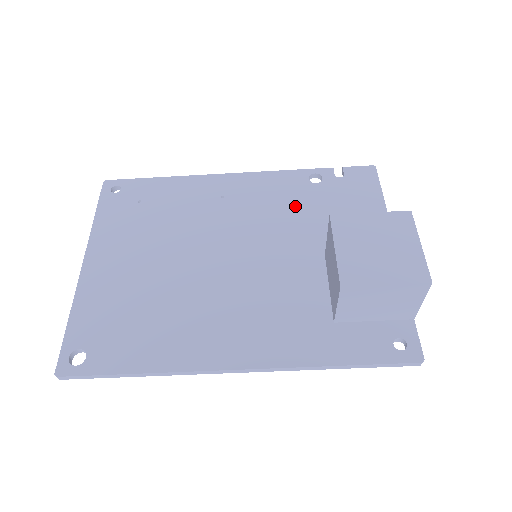
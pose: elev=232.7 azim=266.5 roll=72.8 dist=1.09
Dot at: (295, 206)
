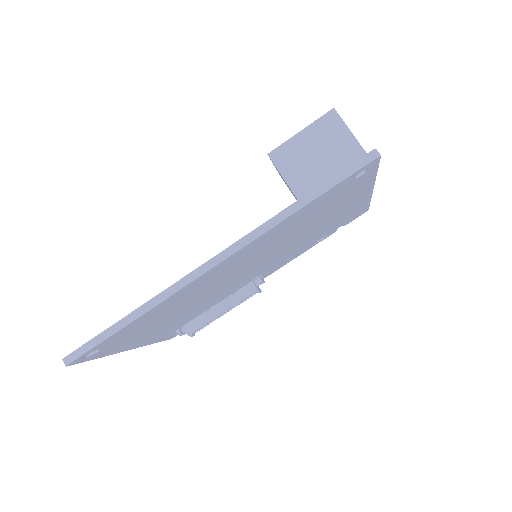
Dot at: occluded
